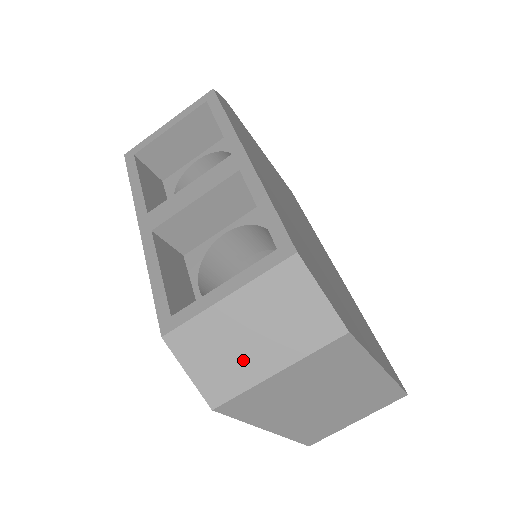
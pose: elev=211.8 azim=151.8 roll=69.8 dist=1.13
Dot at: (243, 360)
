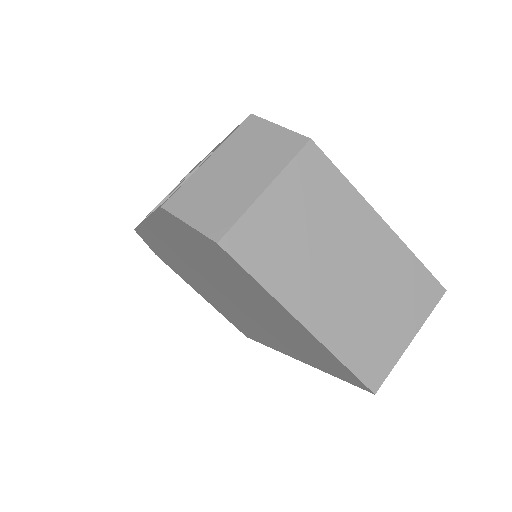
Dot at: (233, 193)
